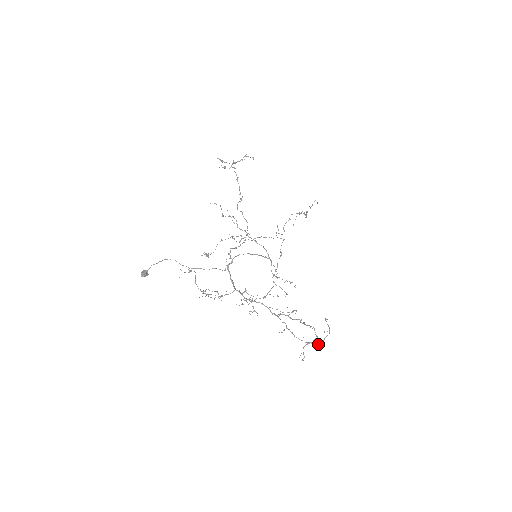
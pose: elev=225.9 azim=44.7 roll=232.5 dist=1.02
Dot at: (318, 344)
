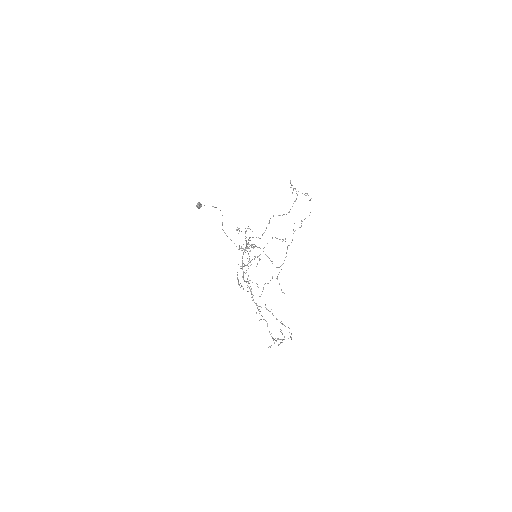
Dot at: occluded
